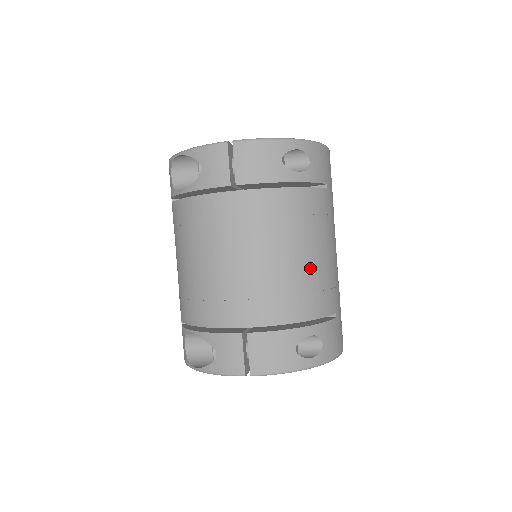
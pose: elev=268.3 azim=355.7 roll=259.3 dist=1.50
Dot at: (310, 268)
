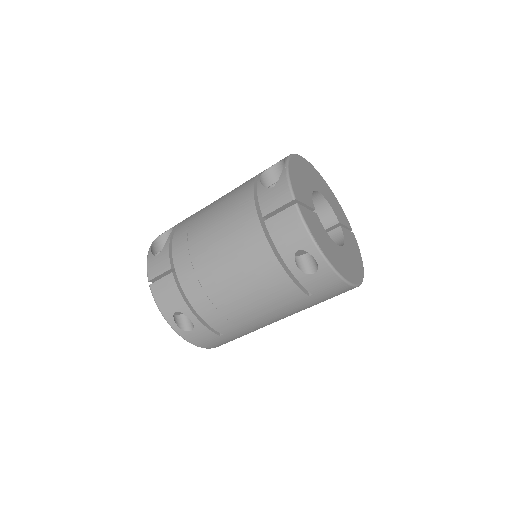
Dot at: (234, 303)
